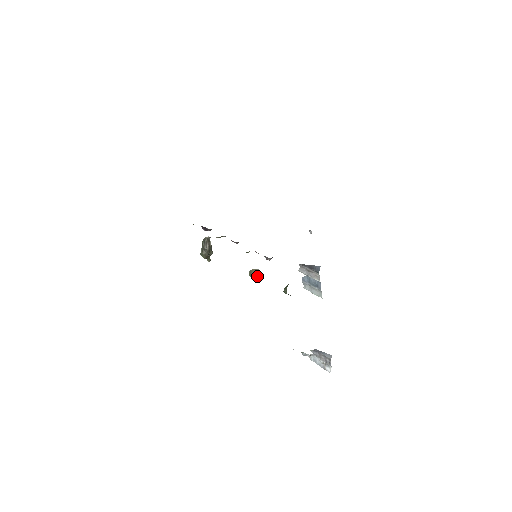
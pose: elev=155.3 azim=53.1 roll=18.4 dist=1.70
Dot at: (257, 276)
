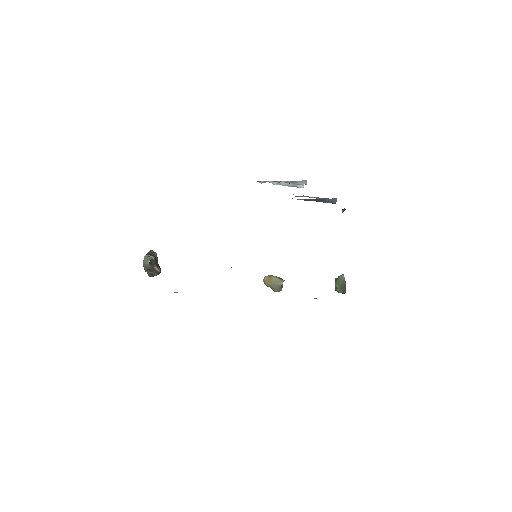
Dot at: (282, 285)
